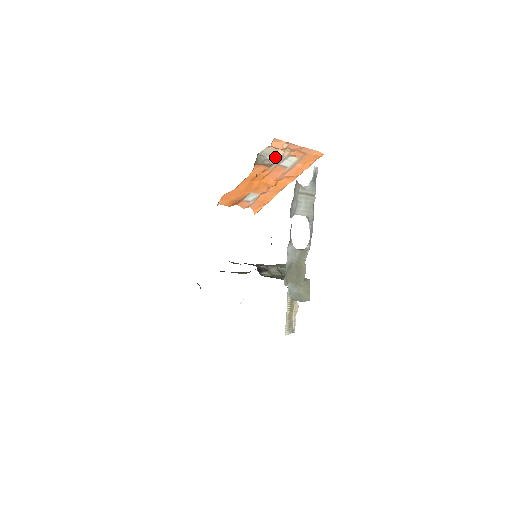
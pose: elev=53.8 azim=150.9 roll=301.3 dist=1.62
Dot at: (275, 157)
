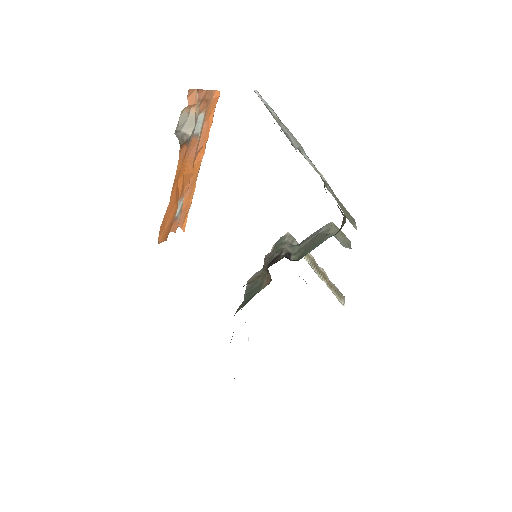
Dot at: (190, 123)
